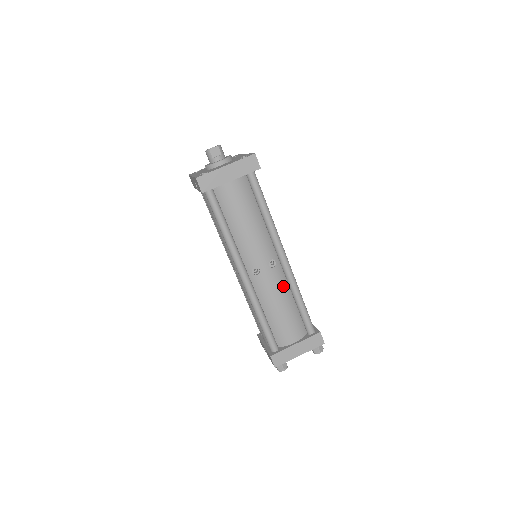
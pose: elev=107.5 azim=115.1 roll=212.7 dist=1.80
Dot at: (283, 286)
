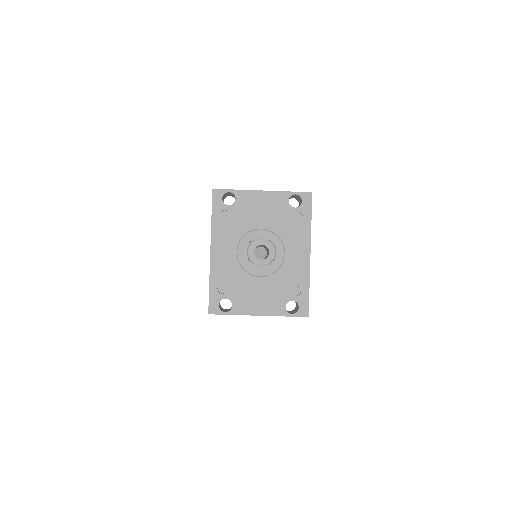
Dot at: occluded
